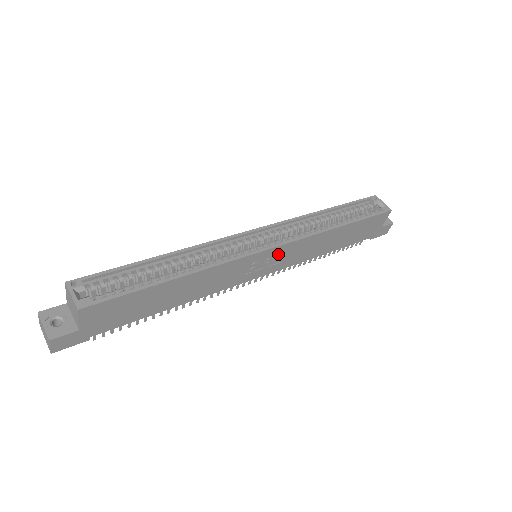
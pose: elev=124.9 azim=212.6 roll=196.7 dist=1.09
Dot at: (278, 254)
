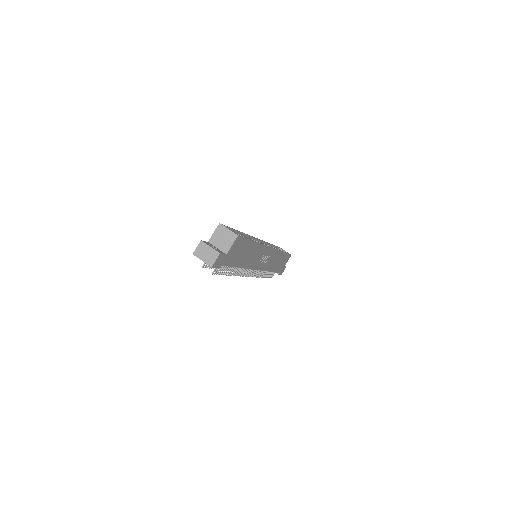
Dot at: (269, 255)
